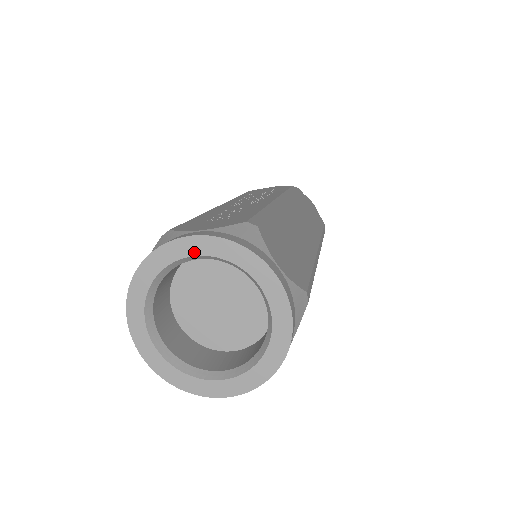
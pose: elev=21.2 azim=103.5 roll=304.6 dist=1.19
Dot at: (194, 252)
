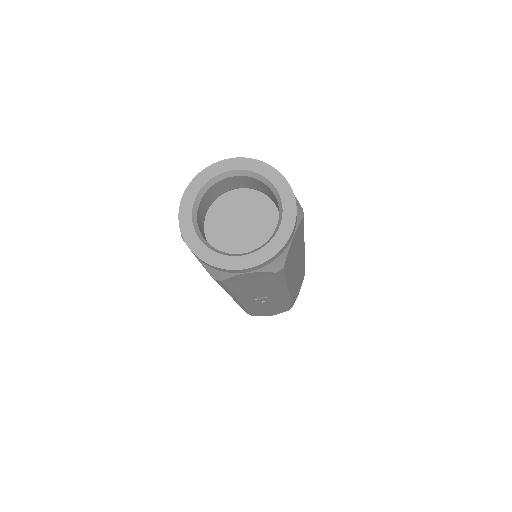
Dot at: (230, 168)
